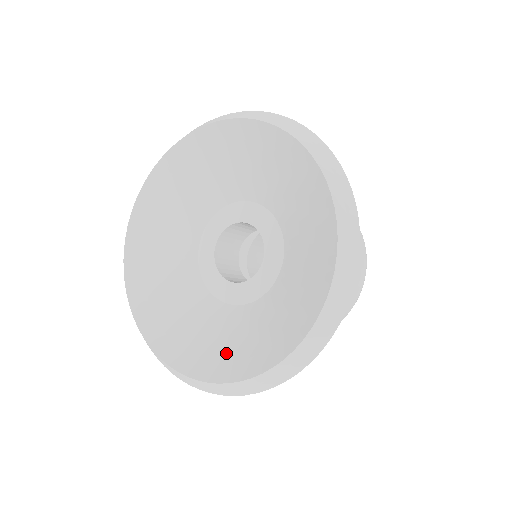
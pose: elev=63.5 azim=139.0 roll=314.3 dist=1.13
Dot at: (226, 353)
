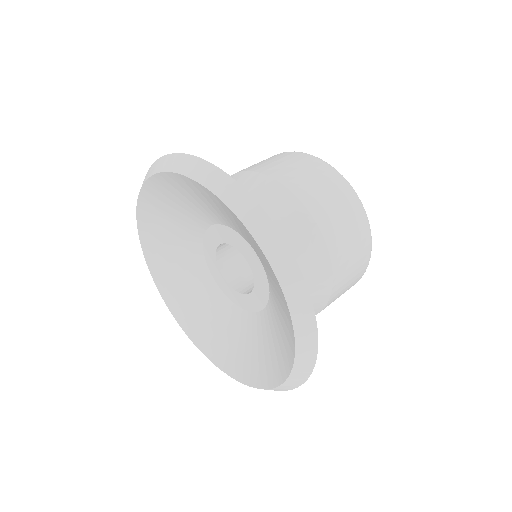
Dot at: (260, 361)
